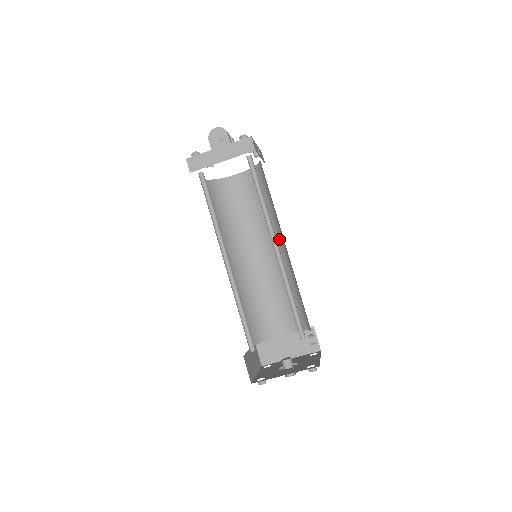
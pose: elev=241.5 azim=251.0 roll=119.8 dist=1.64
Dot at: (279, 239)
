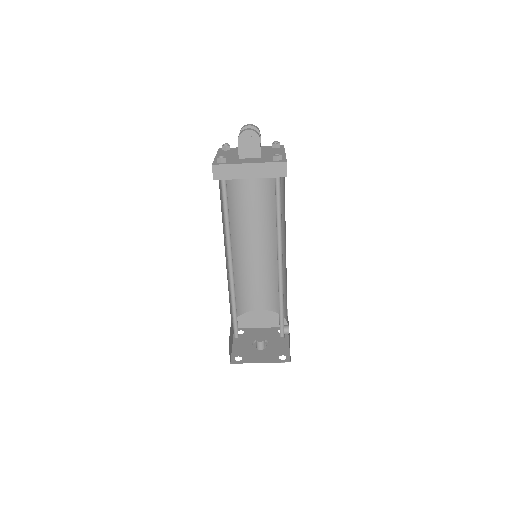
Dot at: occluded
